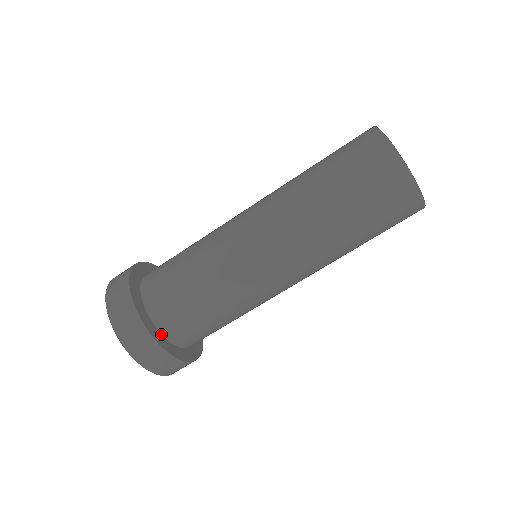
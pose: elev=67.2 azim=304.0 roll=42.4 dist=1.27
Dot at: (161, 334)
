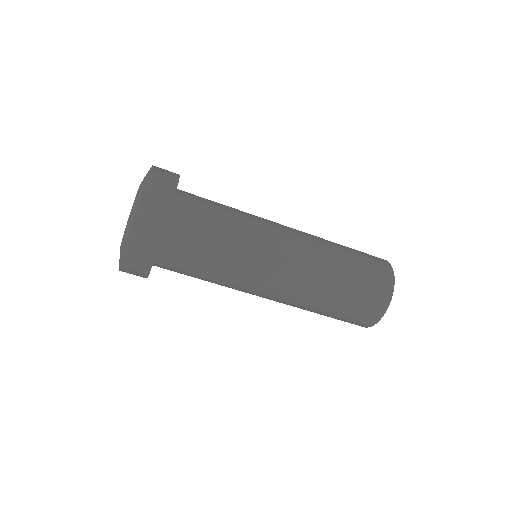
Dot at: occluded
